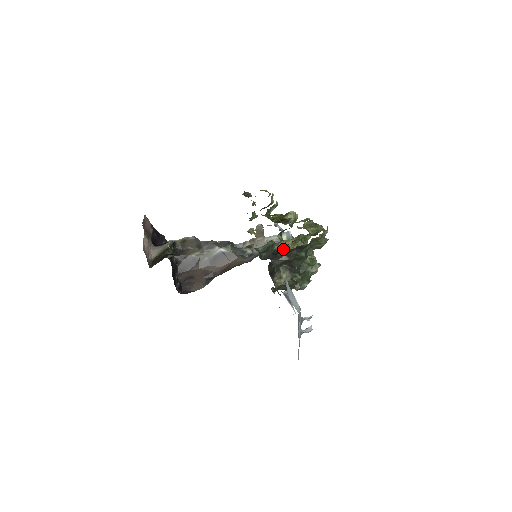
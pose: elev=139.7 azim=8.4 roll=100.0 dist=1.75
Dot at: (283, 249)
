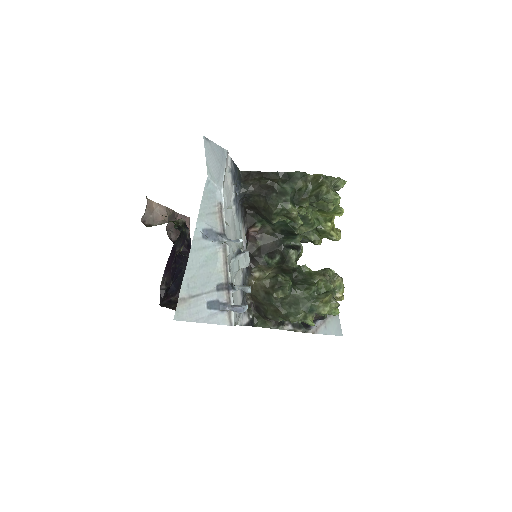
Dot at: occluded
